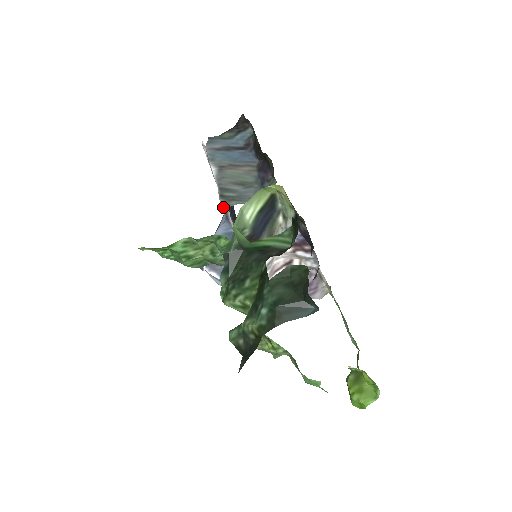
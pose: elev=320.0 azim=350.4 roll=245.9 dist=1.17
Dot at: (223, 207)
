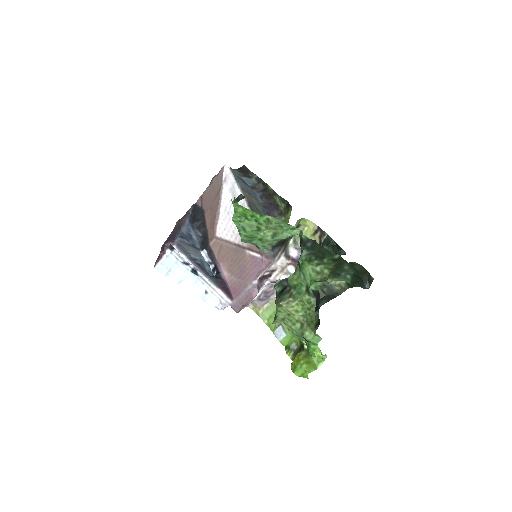
Dot at: occluded
